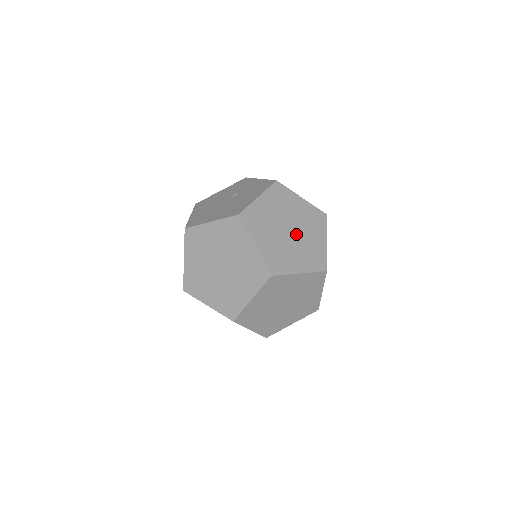
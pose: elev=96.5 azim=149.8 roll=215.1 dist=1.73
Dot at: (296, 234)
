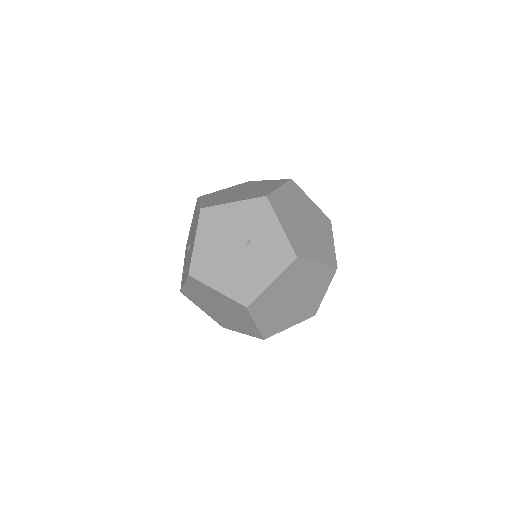
Dot at: (298, 299)
